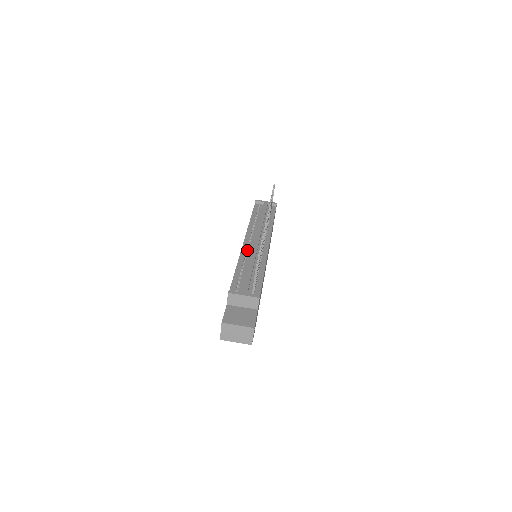
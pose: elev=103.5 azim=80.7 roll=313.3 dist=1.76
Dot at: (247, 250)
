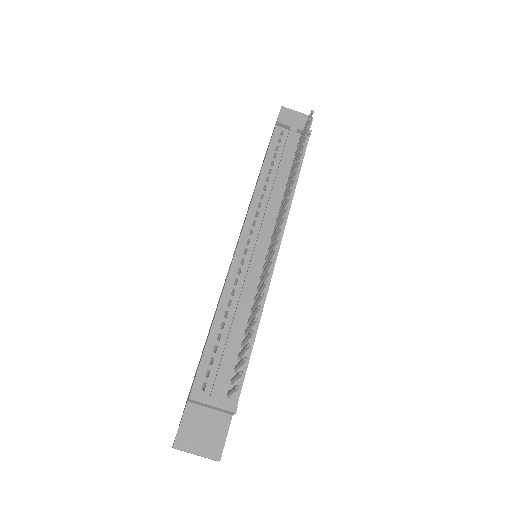
Dot at: (240, 268)
